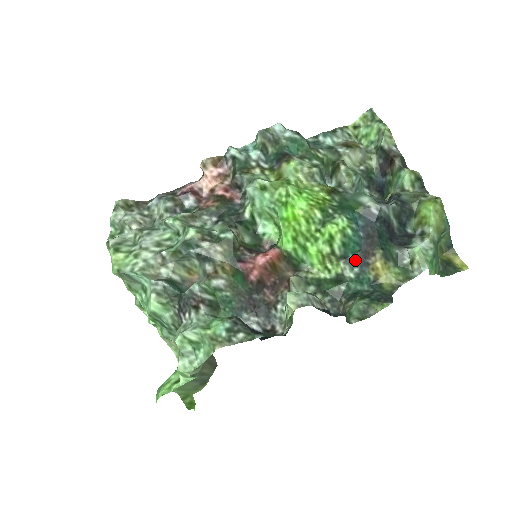
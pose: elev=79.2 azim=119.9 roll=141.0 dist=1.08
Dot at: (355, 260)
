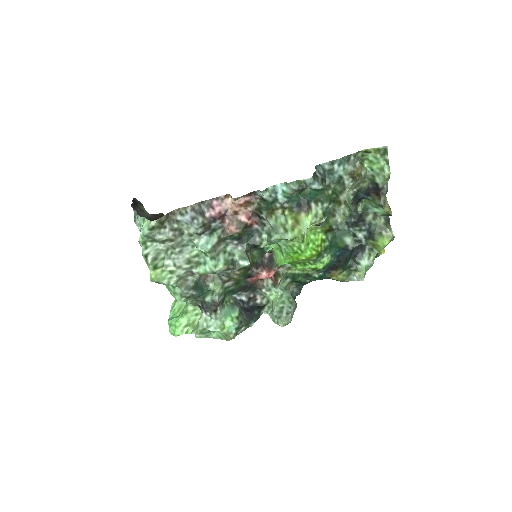
Dot at: (323, 270)
